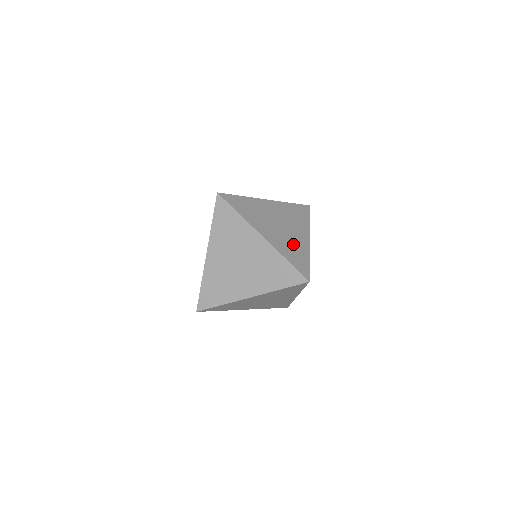
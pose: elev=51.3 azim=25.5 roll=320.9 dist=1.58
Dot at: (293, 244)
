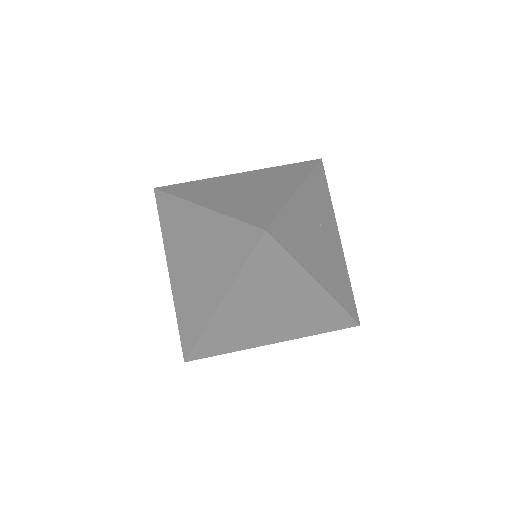
Dot at: (258, 199)
